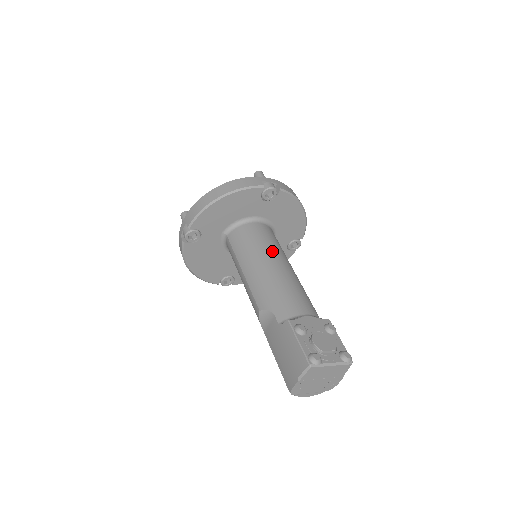
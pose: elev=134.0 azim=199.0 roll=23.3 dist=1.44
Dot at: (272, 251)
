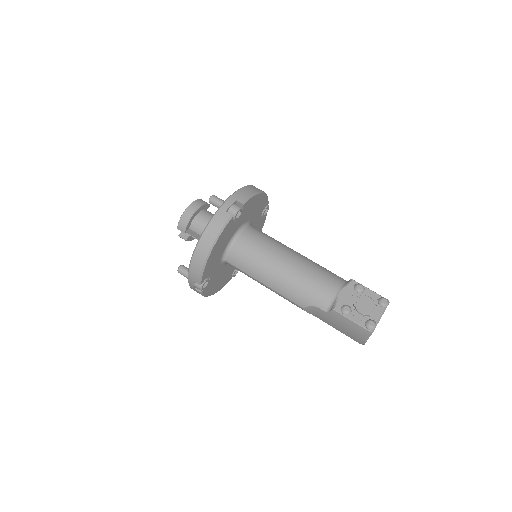
Dot at: (273, 254)
